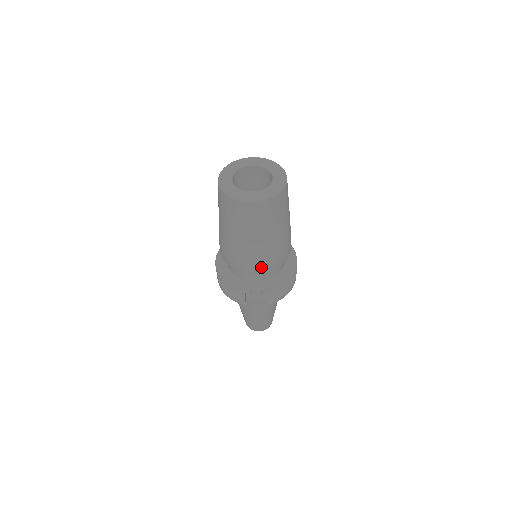
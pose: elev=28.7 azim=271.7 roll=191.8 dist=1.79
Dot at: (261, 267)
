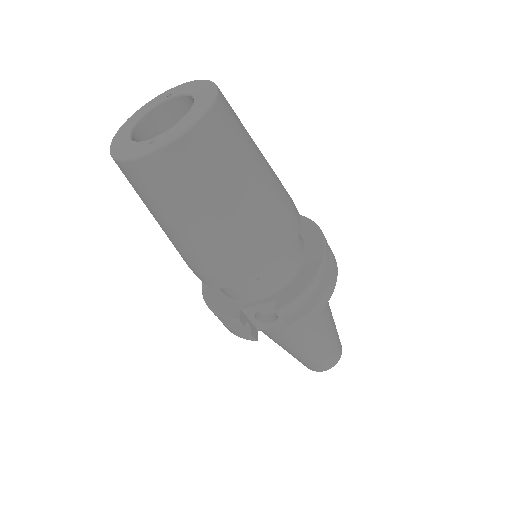
Dot at: (242, 272)
